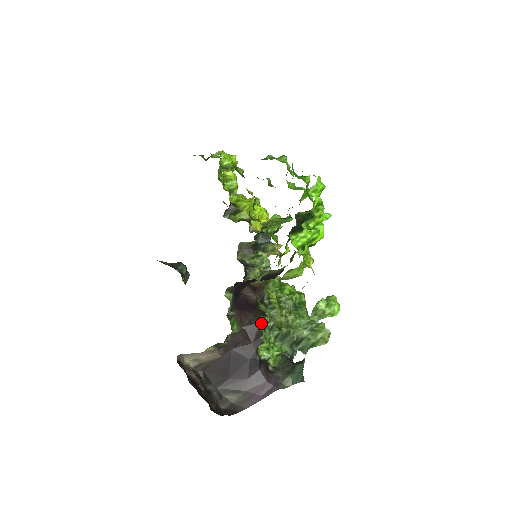
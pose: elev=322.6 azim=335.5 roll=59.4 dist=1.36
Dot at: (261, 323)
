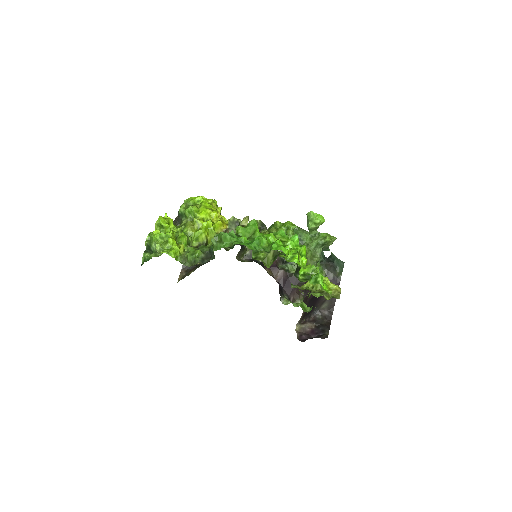
Dot at: (306, 282)
